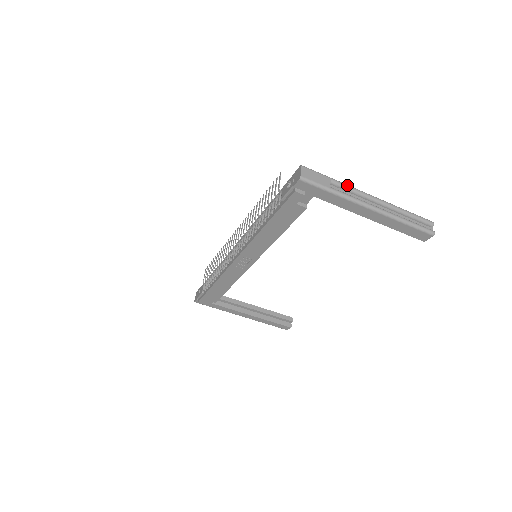
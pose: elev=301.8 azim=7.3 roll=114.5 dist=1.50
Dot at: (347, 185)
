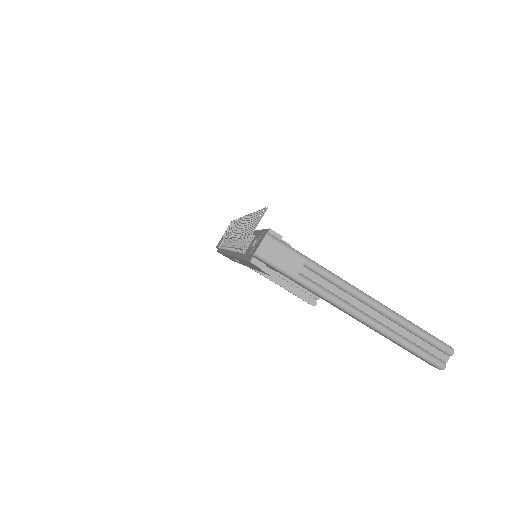
Dot at: (329, 274)
